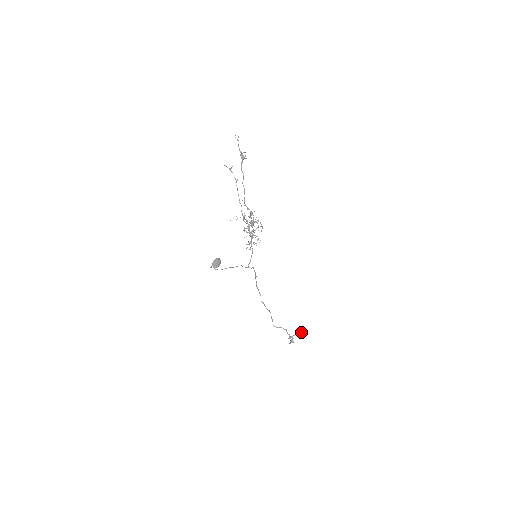
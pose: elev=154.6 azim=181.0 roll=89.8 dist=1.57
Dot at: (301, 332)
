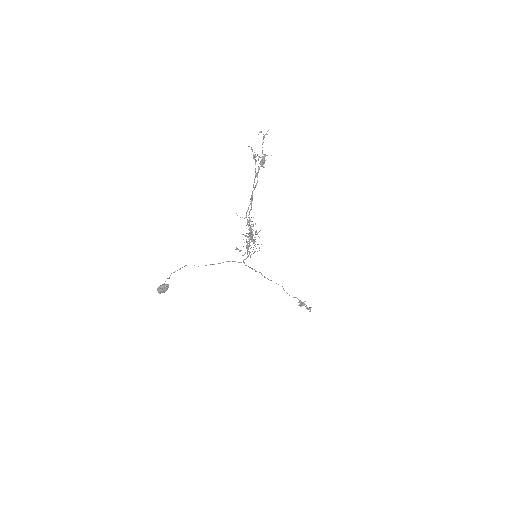
Dot at: (309, 308)
